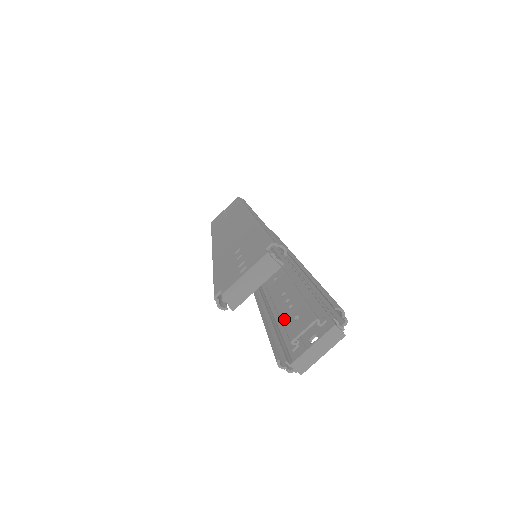
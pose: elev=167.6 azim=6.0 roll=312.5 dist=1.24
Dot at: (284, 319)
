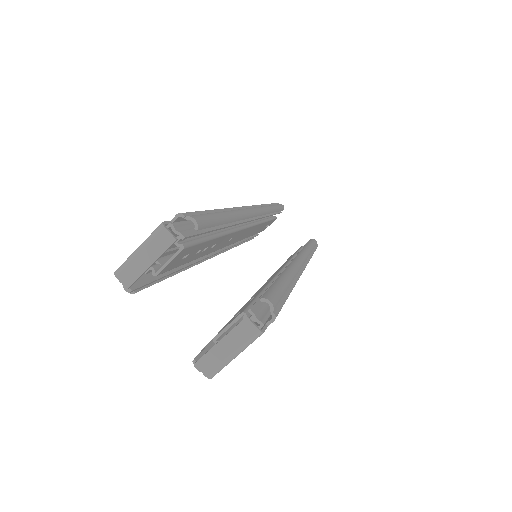
Dot at: occluded
